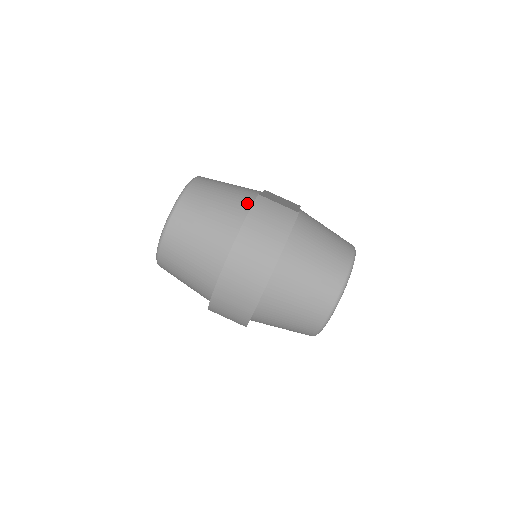
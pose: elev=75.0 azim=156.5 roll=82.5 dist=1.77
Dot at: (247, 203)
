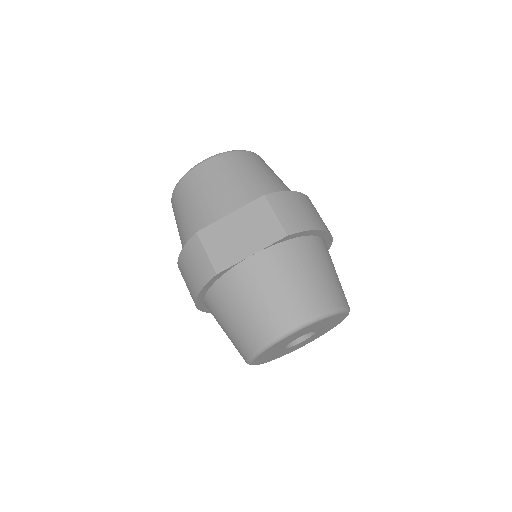
Dot at: occluded
